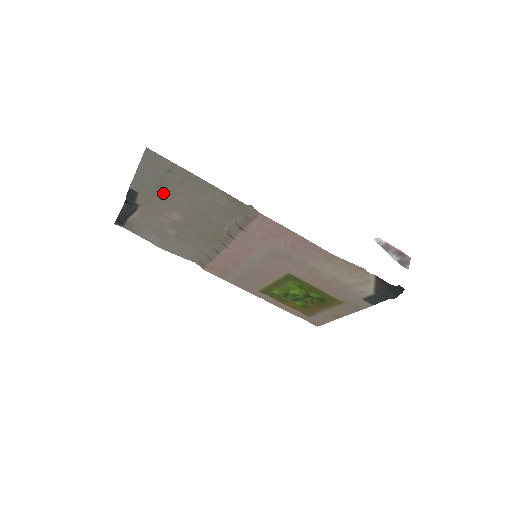
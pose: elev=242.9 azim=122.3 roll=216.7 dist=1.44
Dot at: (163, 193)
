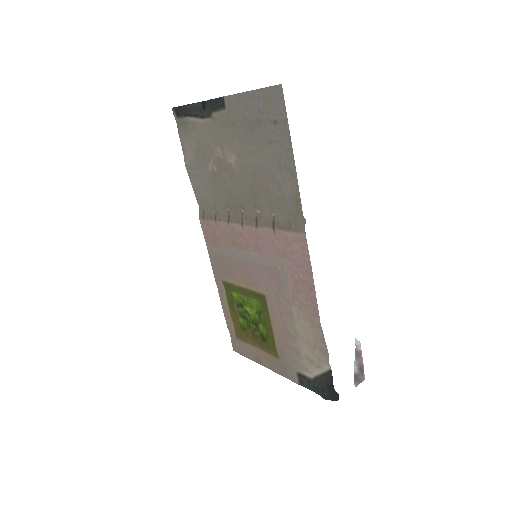
Dot at: (246, 132)
